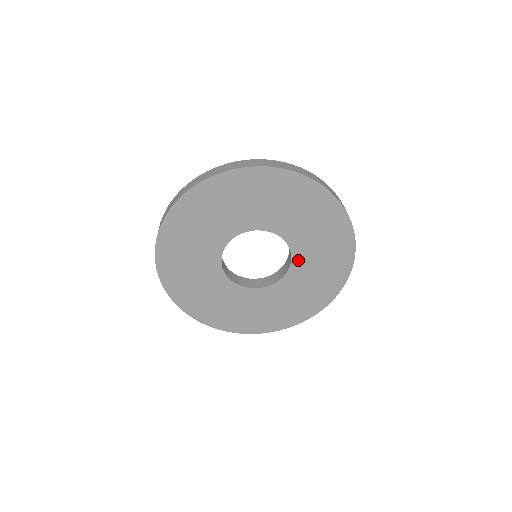
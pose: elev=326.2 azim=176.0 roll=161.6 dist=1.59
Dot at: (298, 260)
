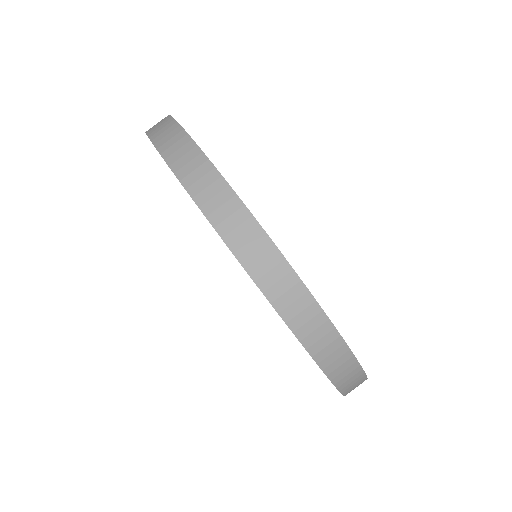
Dot at: occluded
